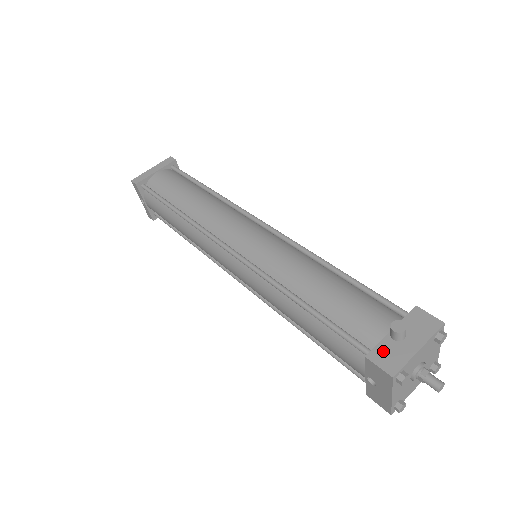
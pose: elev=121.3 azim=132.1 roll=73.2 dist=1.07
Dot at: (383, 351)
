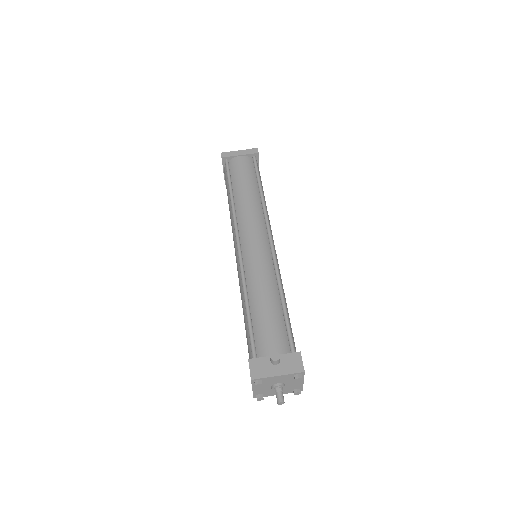
Dot at: (259, 363)
